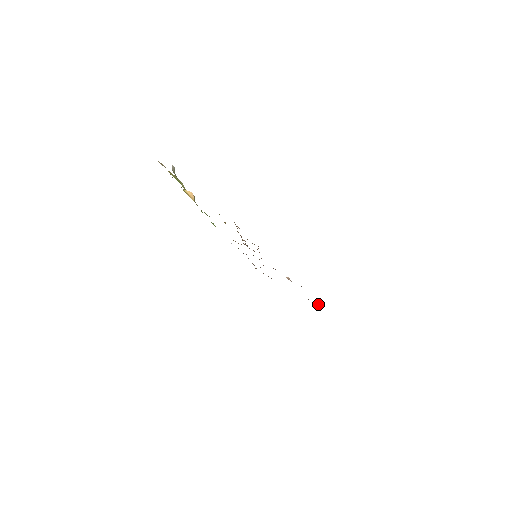
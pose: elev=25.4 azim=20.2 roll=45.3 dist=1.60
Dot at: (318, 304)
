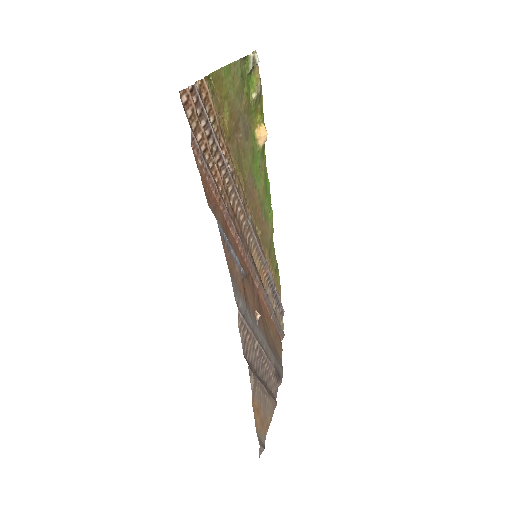
Dot at: (251, 378)
